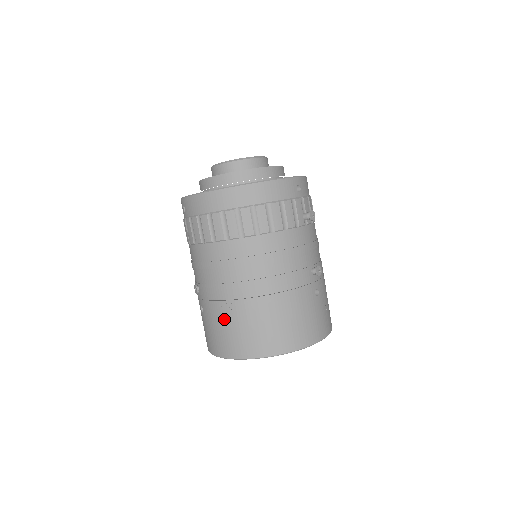
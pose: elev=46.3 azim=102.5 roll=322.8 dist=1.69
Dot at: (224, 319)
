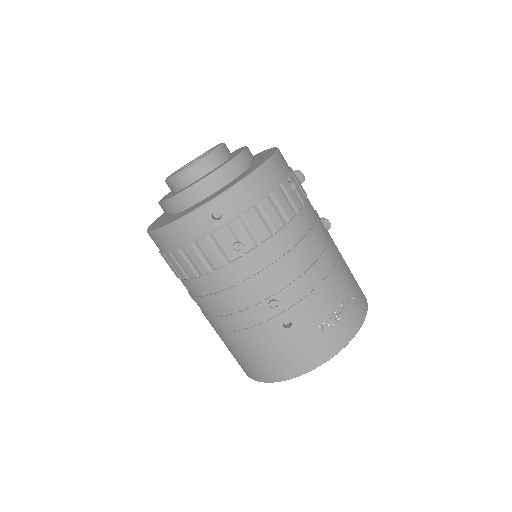
Dot at: occluded
